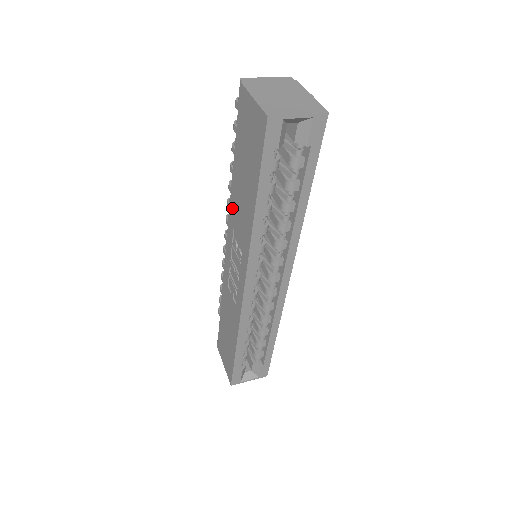
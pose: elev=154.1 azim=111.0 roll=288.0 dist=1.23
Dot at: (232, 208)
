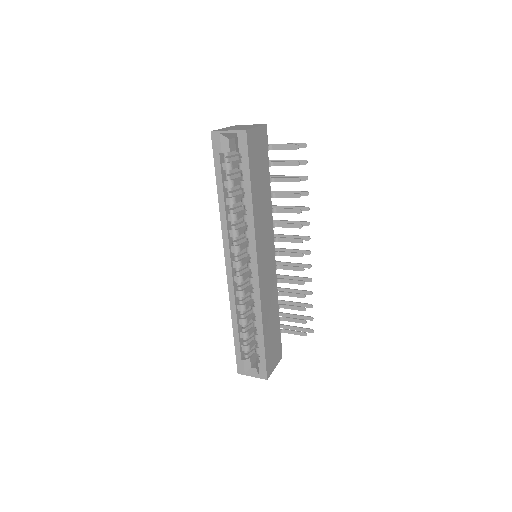
Dot at: occluded
